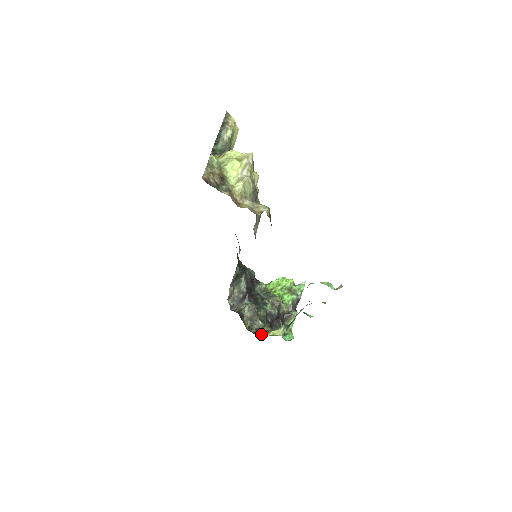
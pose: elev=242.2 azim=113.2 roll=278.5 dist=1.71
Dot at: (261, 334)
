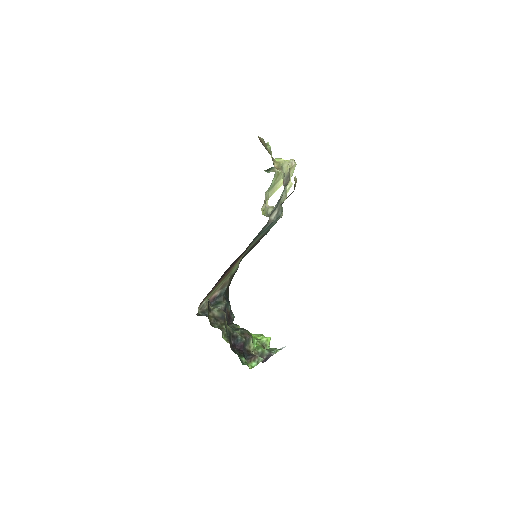
Dot at: occluded
